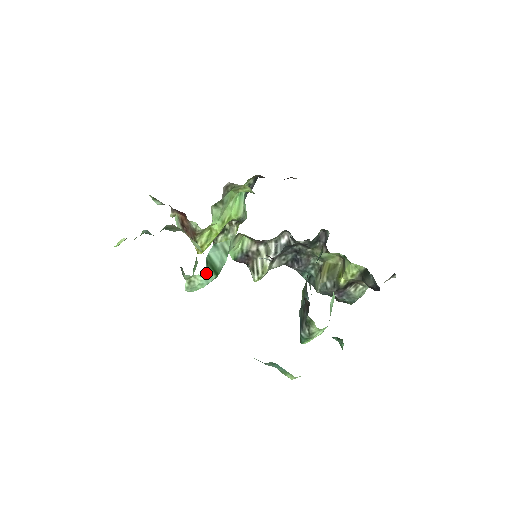
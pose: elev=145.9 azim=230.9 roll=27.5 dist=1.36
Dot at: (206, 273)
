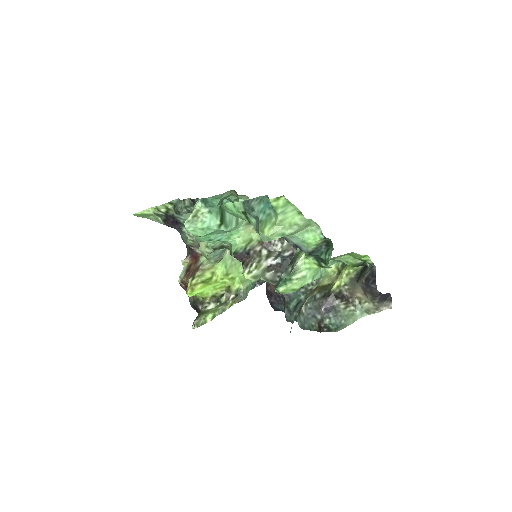
Dot at: (215, 212)
